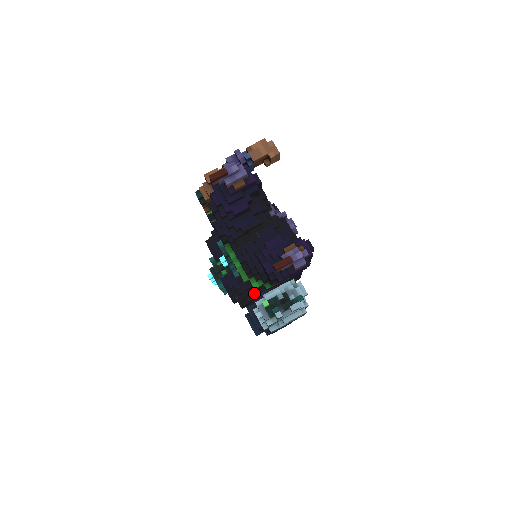
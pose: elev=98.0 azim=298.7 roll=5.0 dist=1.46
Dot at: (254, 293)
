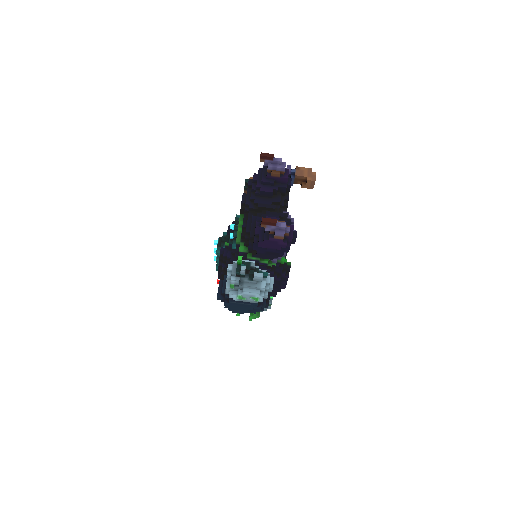
Dot at: occluded
